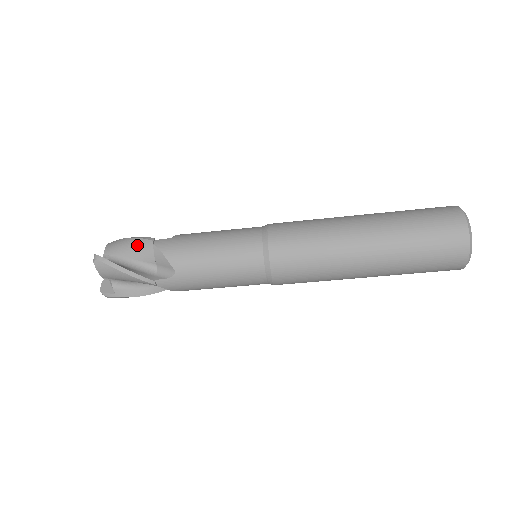
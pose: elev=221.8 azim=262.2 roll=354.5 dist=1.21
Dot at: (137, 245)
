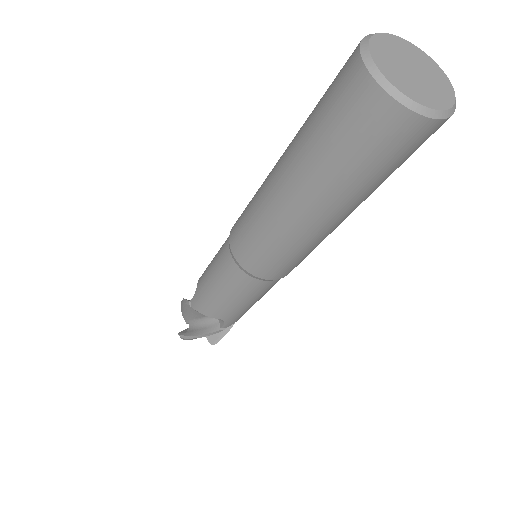
Dot at: (188, 310)
